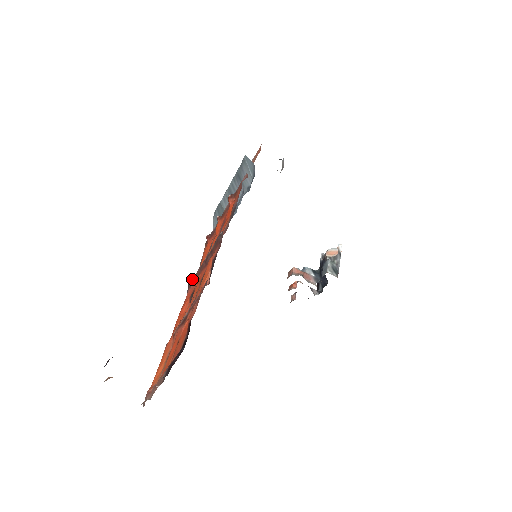
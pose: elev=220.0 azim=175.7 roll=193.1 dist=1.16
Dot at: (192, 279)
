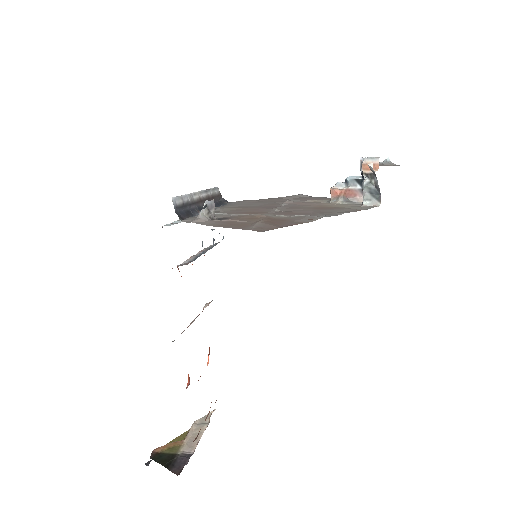
Dot at: occluded
